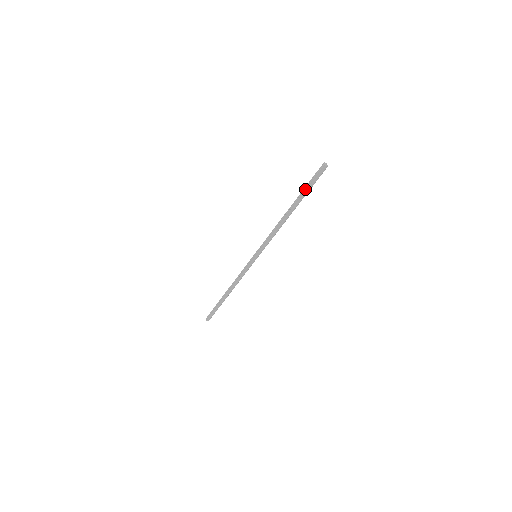
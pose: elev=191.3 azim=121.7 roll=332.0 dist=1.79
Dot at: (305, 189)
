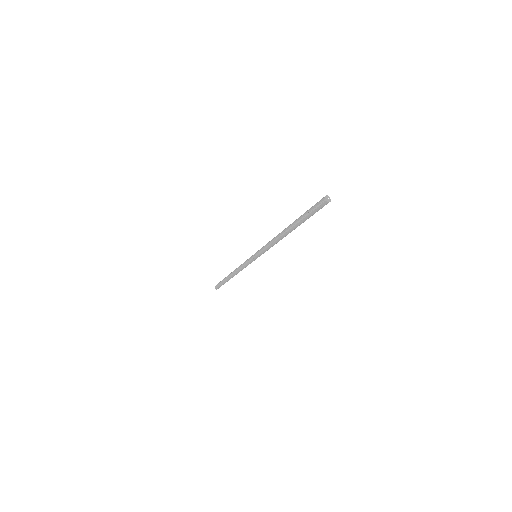
Dot at: (304, 216)
